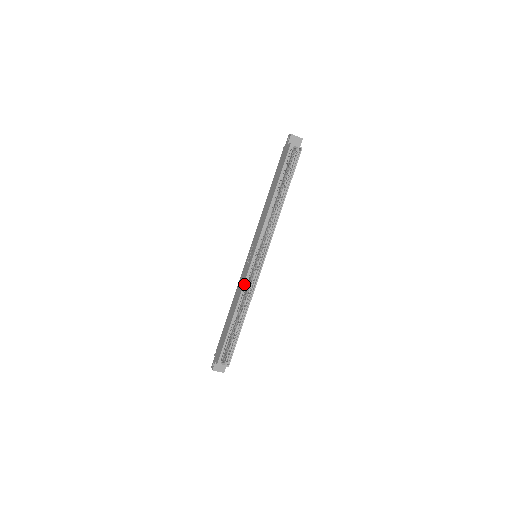
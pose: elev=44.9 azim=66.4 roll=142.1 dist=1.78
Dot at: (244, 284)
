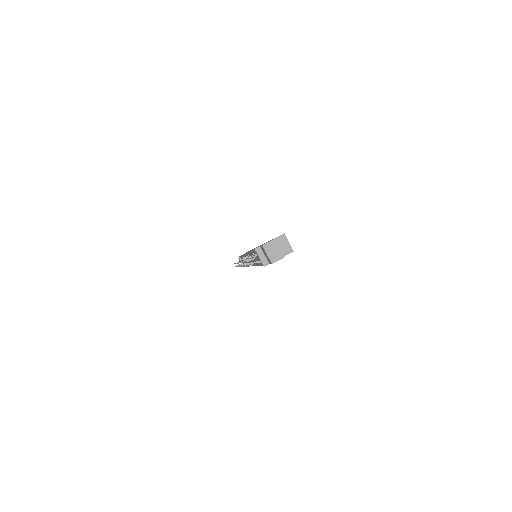
Dot at: occluded
